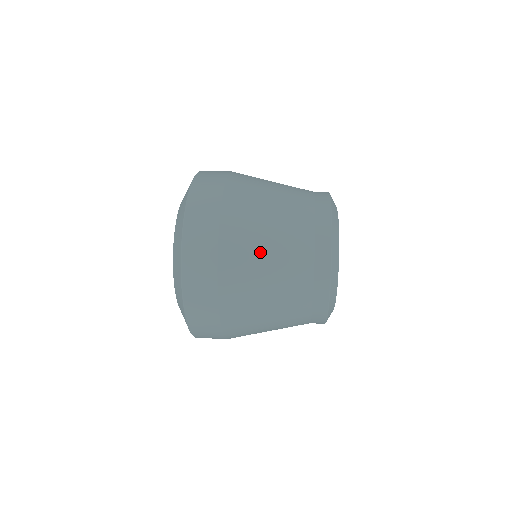
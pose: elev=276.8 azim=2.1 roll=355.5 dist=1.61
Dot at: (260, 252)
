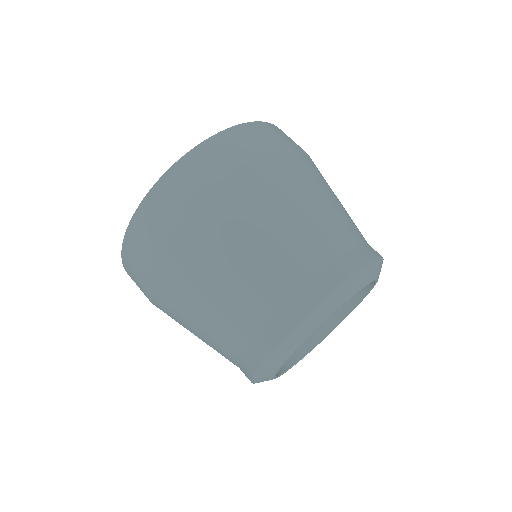
Dot at: (202, 283)
